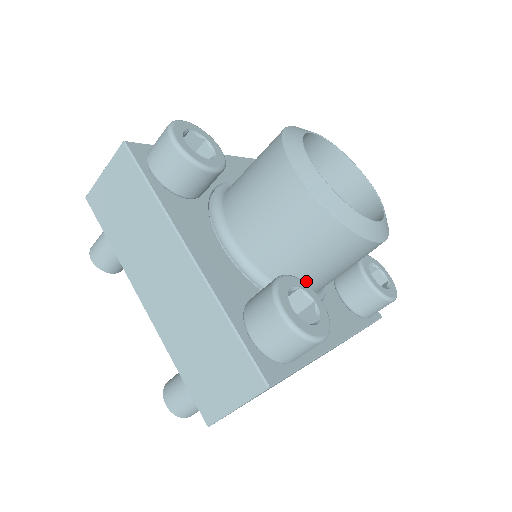
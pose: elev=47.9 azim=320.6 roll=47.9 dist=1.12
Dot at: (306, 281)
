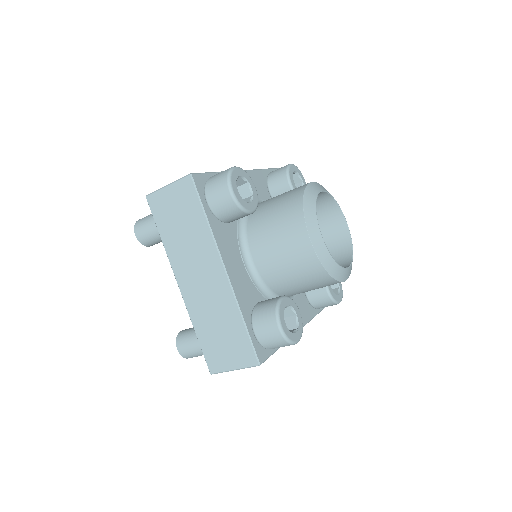
Dot at: (291, 293)
